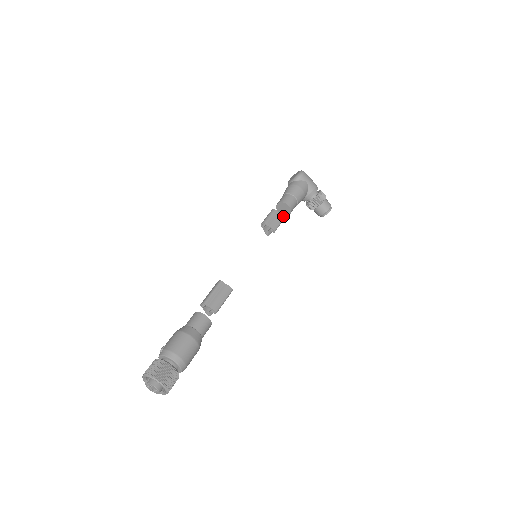
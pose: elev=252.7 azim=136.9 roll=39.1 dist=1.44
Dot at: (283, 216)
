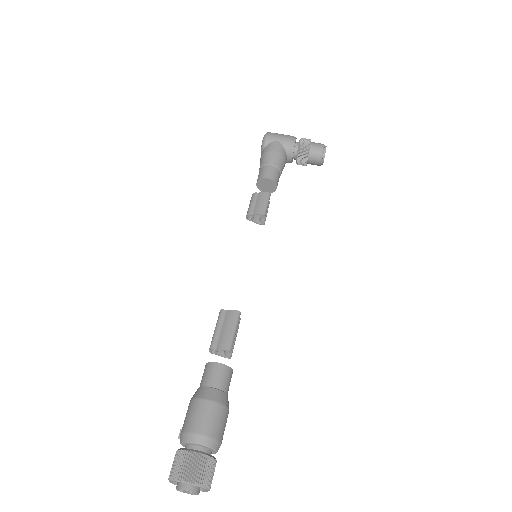
Dot at: (267, 193)
